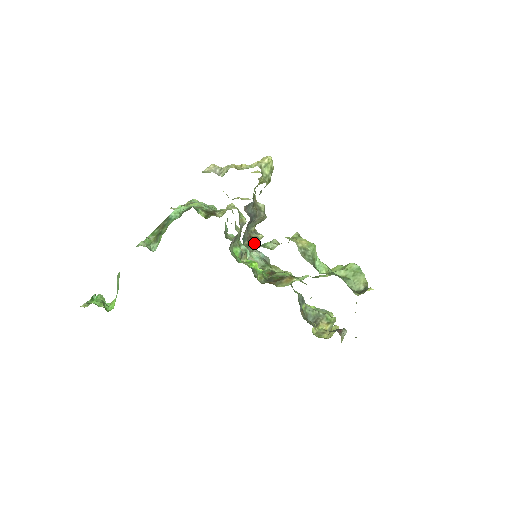
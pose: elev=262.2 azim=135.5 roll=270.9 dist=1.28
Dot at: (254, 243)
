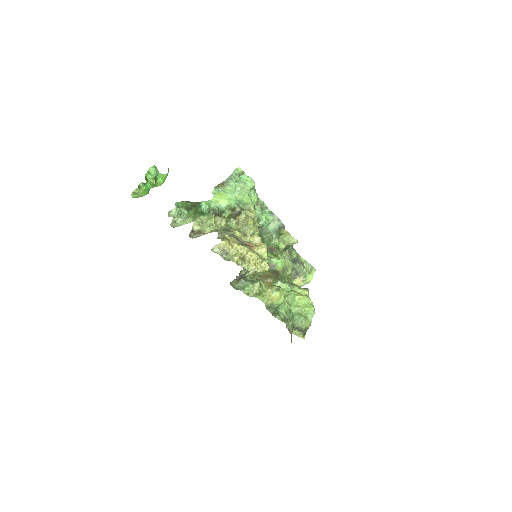
Dot at: (242, 279)
